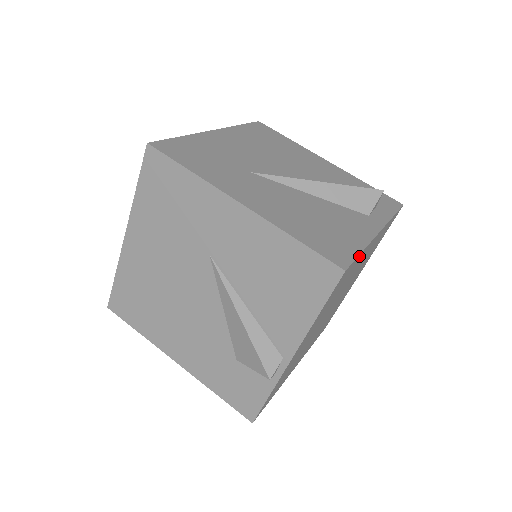
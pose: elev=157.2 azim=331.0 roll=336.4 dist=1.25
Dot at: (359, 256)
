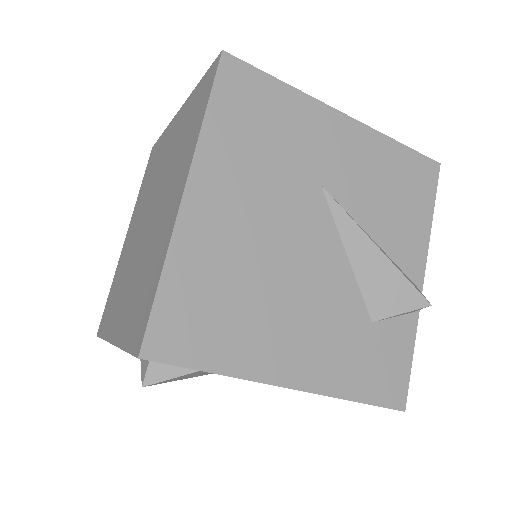
Dot at: occluded
